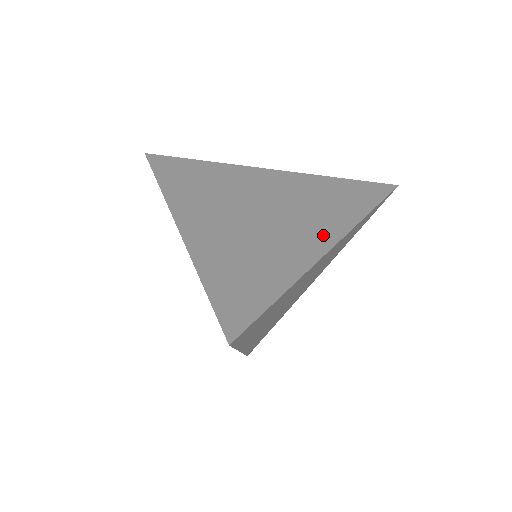
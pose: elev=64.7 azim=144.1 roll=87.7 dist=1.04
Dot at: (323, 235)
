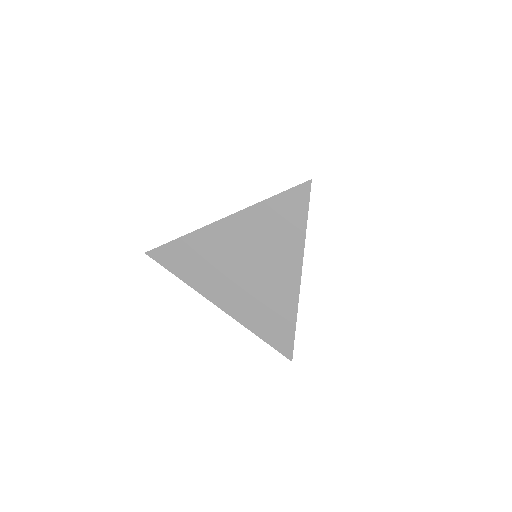
Dot at: (291, 270)
